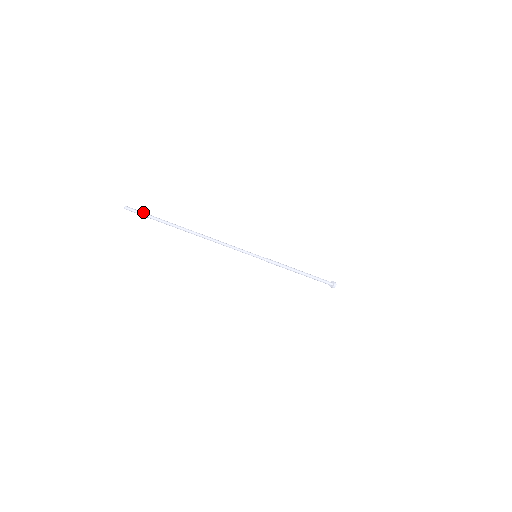
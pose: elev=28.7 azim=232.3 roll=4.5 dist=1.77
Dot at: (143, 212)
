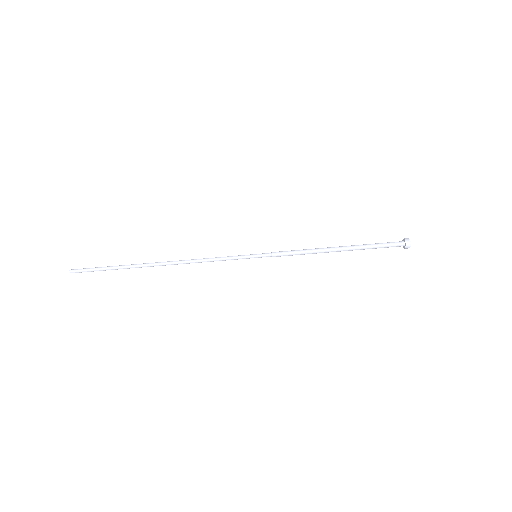
Dot at: (92, 269)
